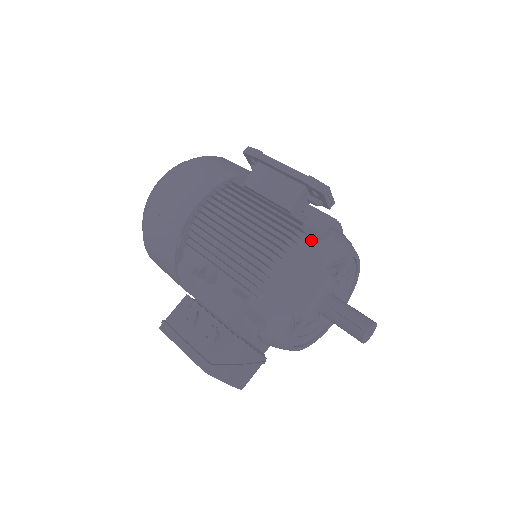
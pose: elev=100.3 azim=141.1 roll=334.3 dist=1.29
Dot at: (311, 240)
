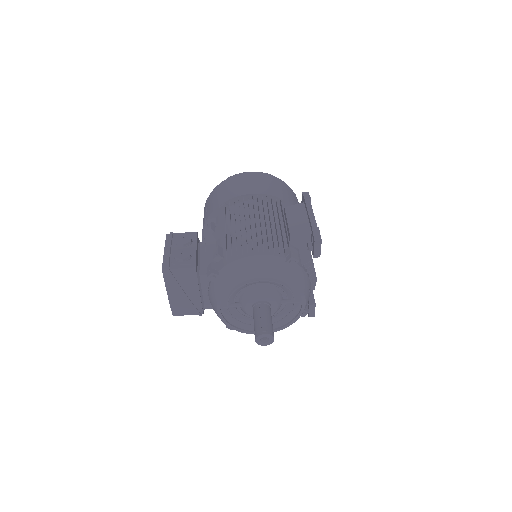
Dot at: (284, 258)
